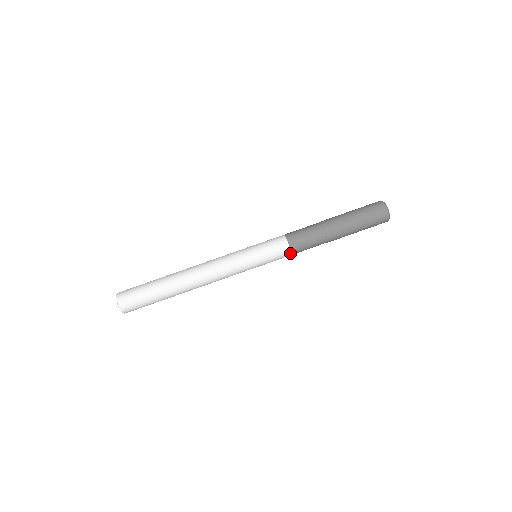
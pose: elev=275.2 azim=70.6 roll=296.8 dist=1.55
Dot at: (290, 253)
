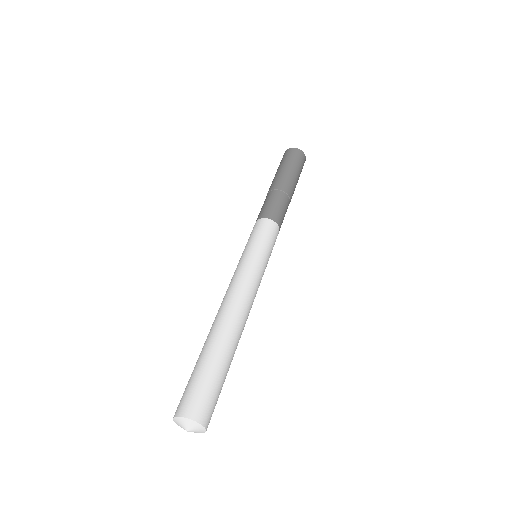
Dot at: occluded
